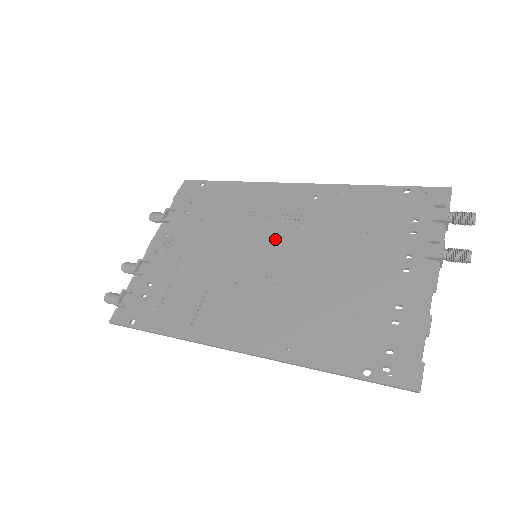
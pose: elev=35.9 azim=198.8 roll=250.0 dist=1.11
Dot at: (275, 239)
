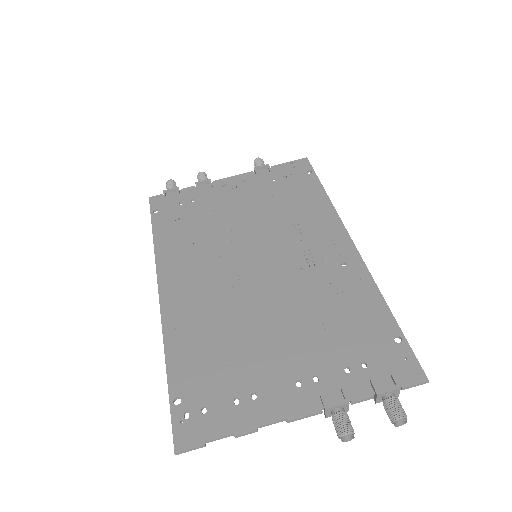
Dot at: (279, 259)
